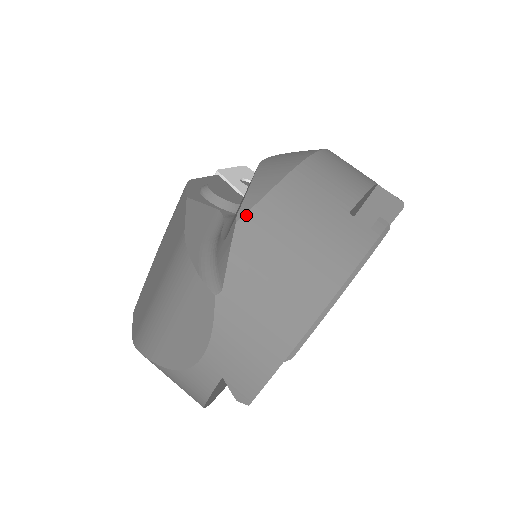
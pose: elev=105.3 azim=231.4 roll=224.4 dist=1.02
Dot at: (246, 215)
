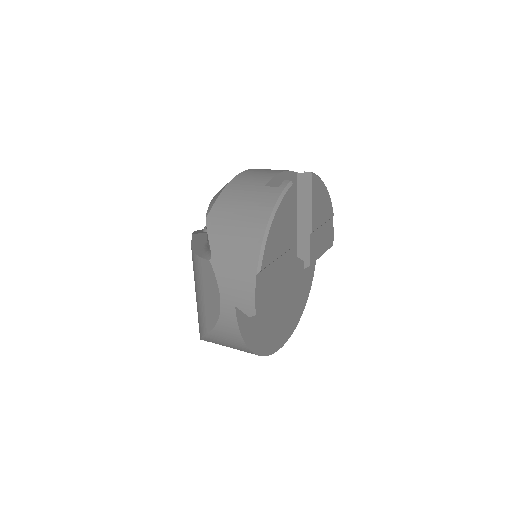
Dot at: (209, 213)
